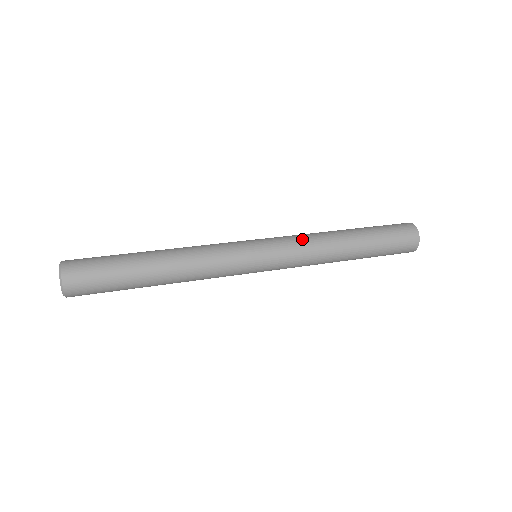
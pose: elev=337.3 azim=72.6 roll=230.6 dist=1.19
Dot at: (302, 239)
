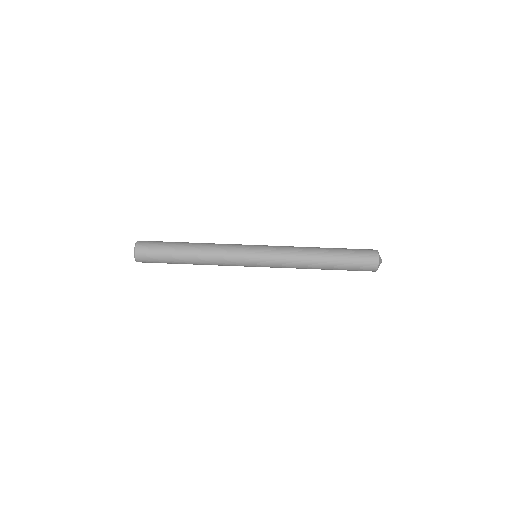
Dot at: (287, 256)
